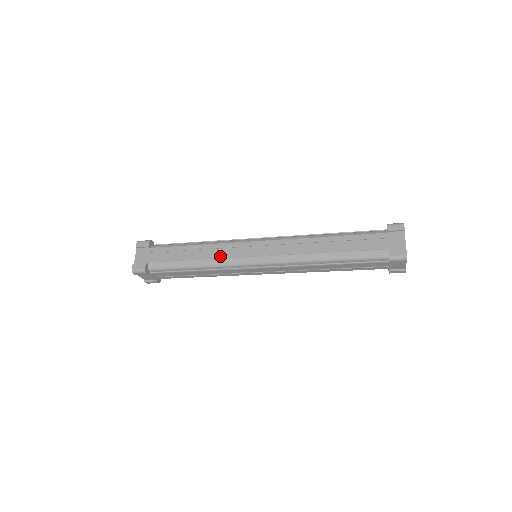
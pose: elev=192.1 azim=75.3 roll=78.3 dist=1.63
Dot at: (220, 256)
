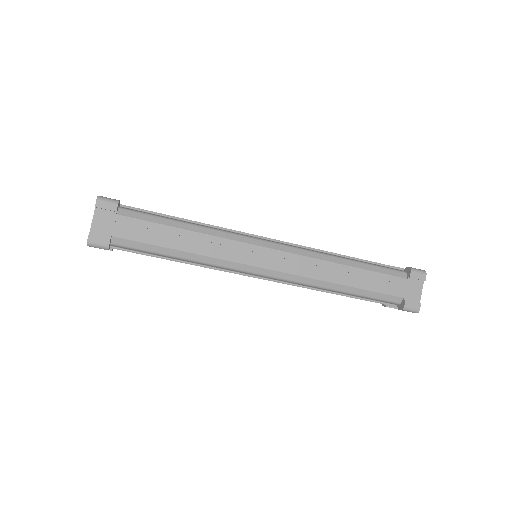
Dot at: (220, 256)
